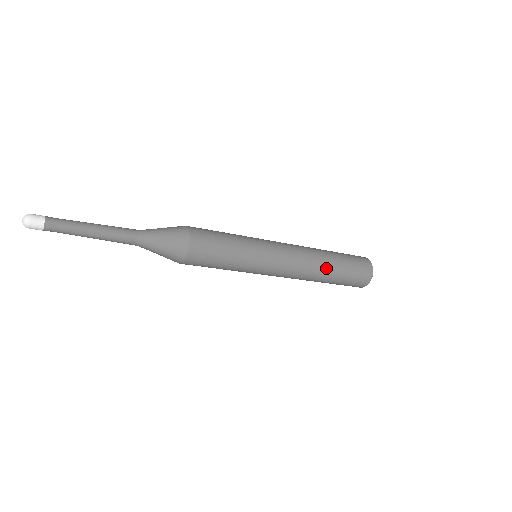
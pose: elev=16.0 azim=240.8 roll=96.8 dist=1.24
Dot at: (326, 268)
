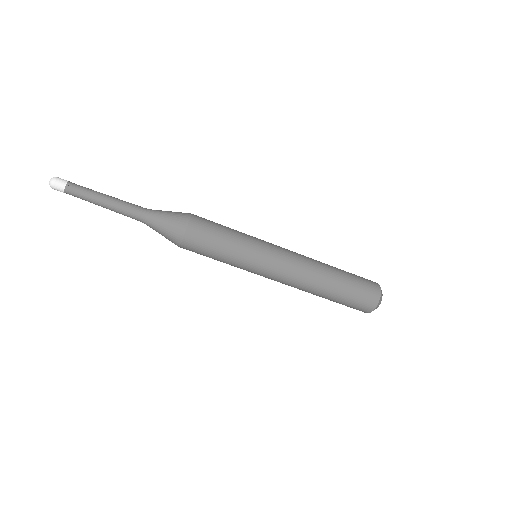
Dot at: (325, 283)
